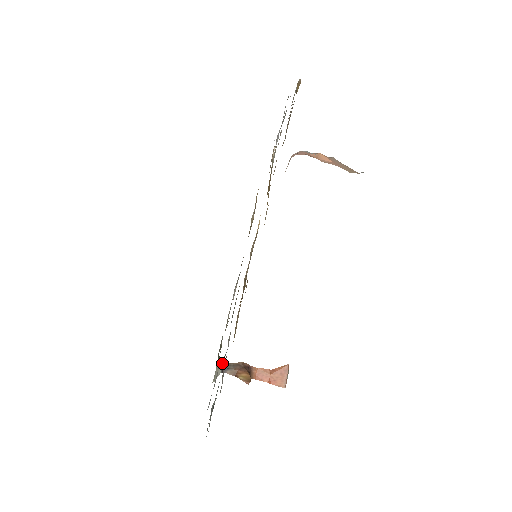
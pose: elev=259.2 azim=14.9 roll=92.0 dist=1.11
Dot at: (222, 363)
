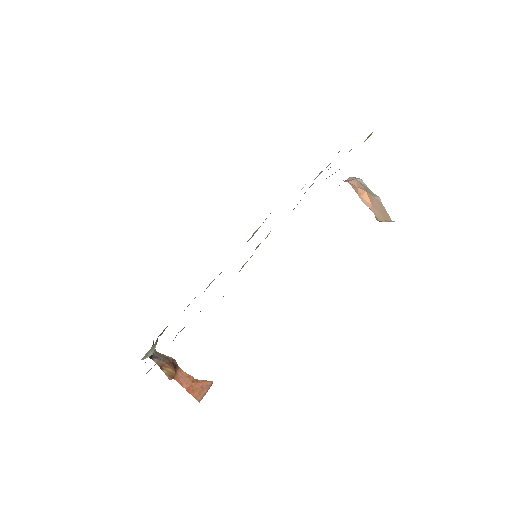
Dot at: occluded
